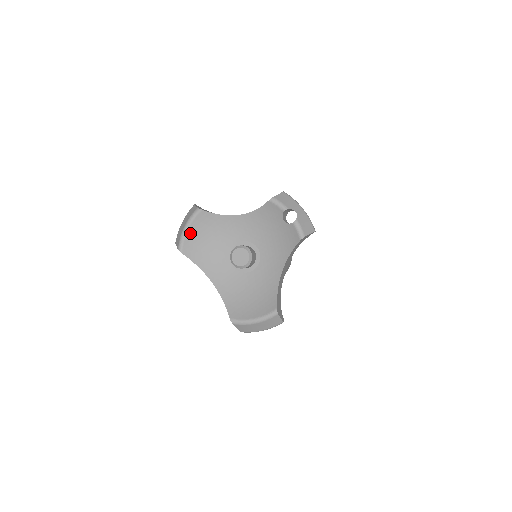
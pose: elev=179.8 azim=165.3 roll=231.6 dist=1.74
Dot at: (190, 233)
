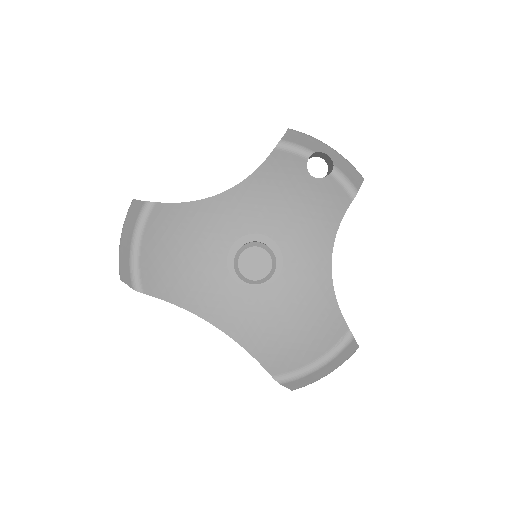
Dot at: (146, 252)
